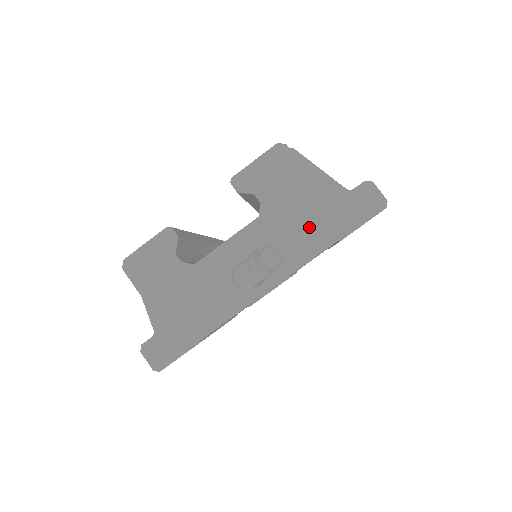
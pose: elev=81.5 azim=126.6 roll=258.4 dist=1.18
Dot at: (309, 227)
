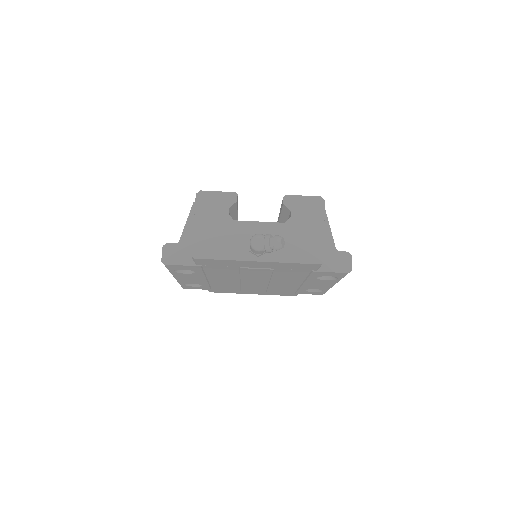
Dot at: (305, 247)
